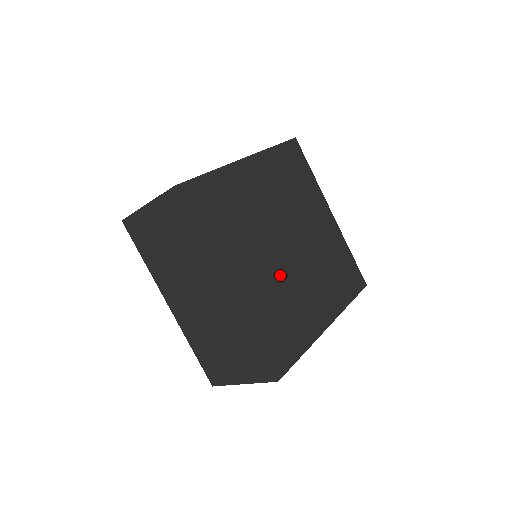
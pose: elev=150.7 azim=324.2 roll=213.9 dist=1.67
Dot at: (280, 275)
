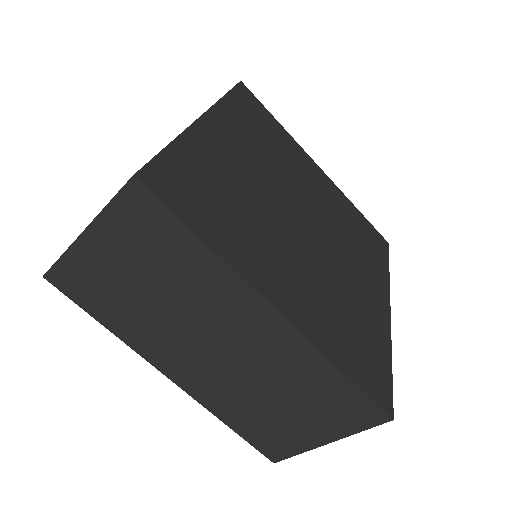
Dot at: (318, 266)
